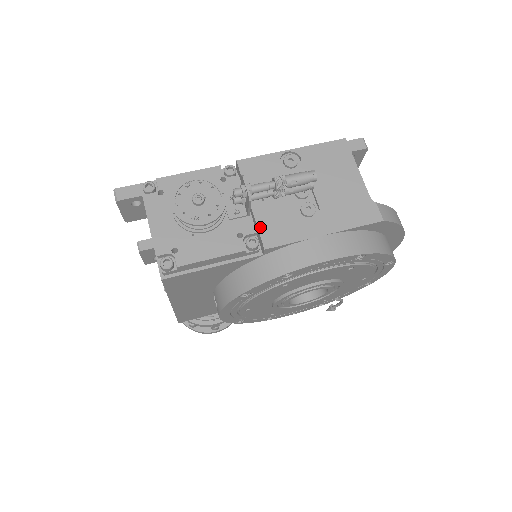
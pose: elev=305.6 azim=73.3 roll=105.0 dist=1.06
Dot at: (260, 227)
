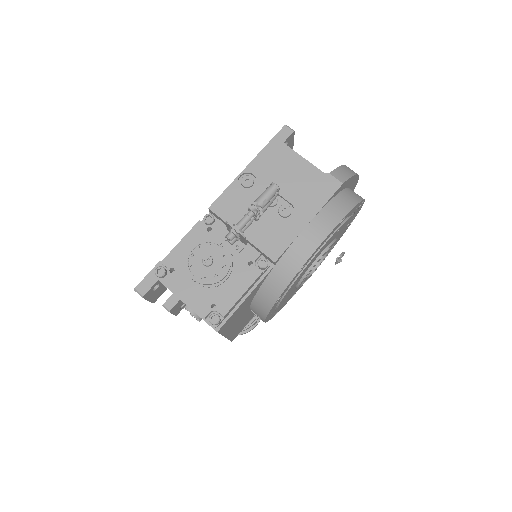
Dot at: (260, 248)
